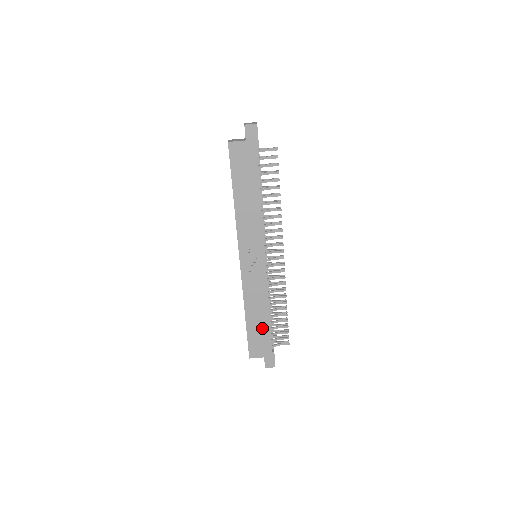
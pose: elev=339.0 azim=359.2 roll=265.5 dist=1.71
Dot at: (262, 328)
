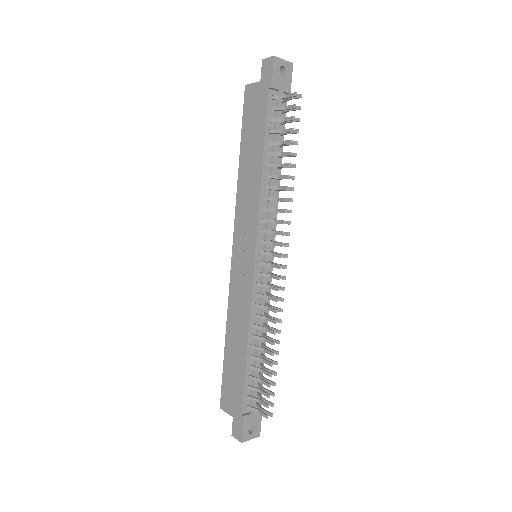
Dot at: (238, 368)
